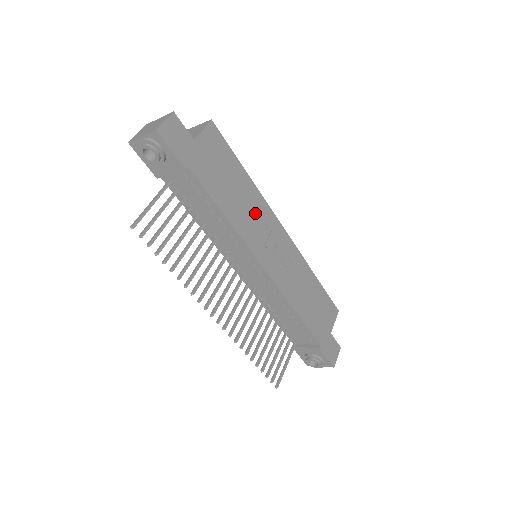
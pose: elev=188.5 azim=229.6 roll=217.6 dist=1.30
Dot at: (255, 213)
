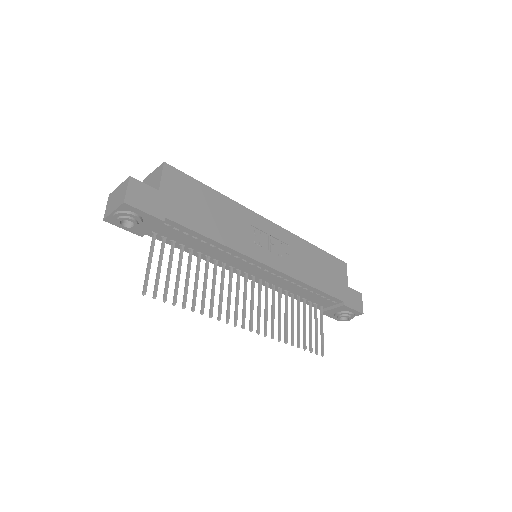
Dot at: (239, 222)
